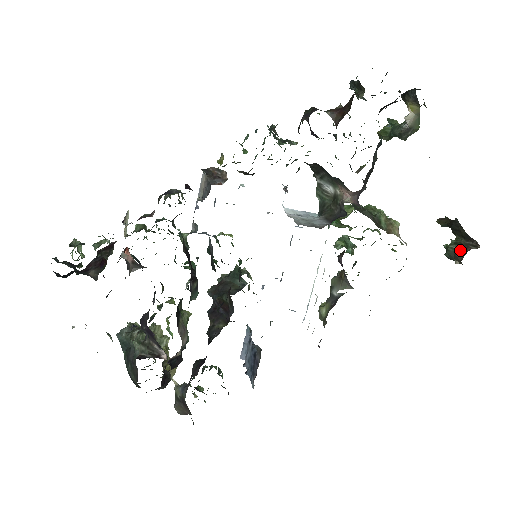
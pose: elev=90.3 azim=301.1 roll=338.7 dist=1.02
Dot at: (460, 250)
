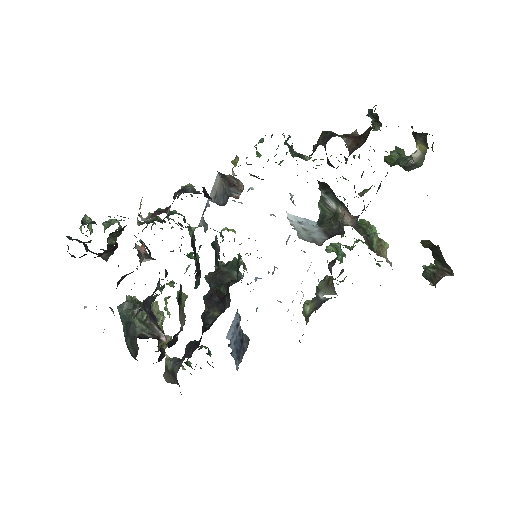
Dot at: (436, 274)
